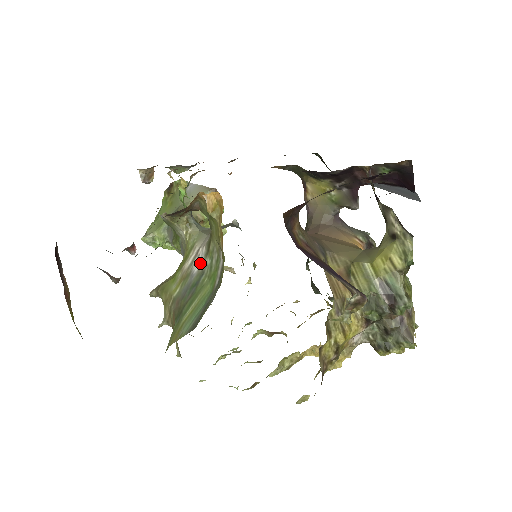
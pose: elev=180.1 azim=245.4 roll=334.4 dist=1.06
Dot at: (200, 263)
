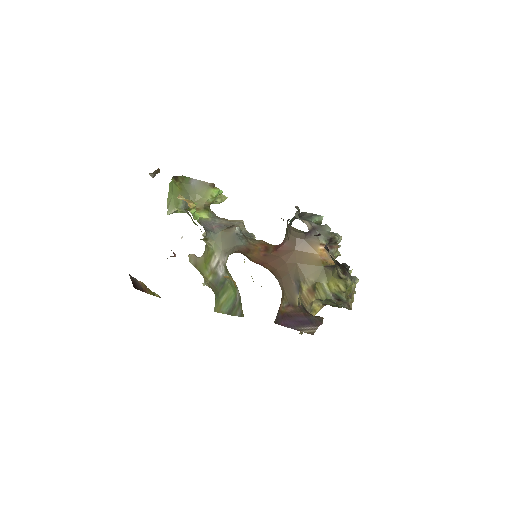
Dot at: (223, 273)
